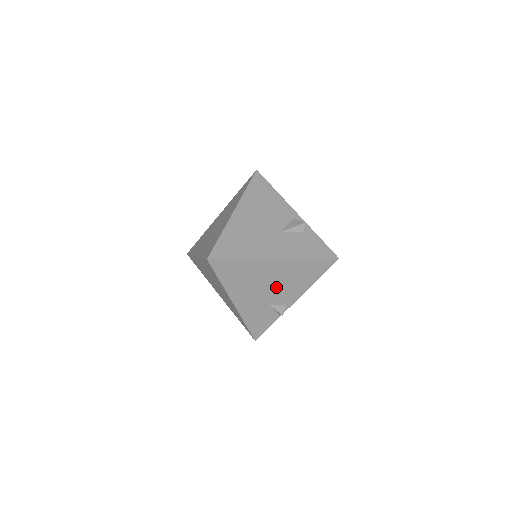
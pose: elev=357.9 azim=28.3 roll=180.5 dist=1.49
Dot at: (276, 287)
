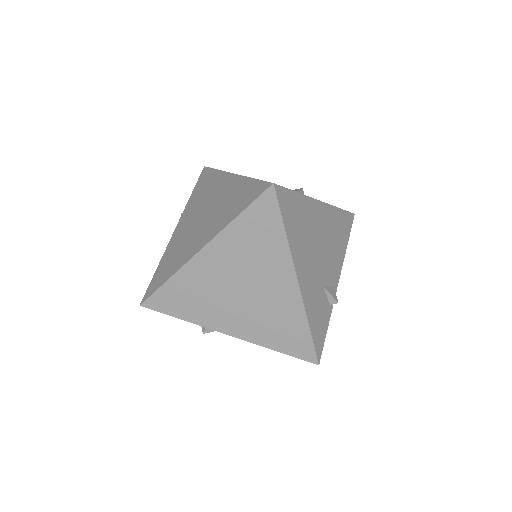
Dot at: (325, 253)
